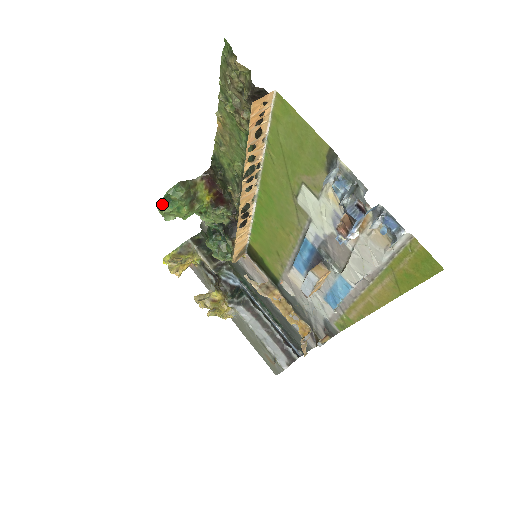
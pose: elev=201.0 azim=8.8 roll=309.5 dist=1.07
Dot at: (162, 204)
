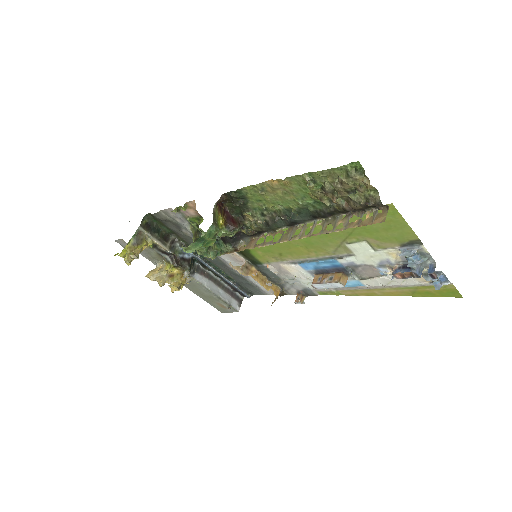
Dot at: (193, 244)
